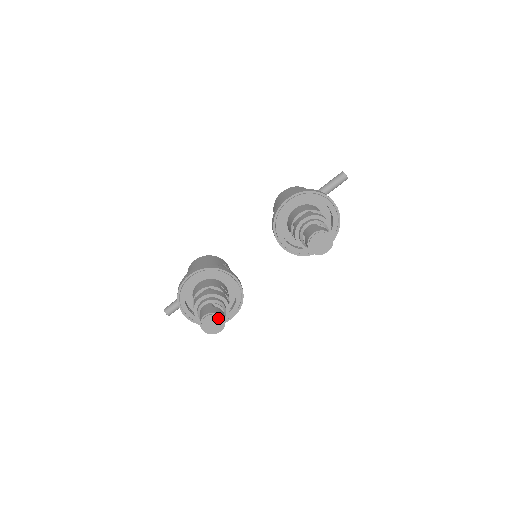
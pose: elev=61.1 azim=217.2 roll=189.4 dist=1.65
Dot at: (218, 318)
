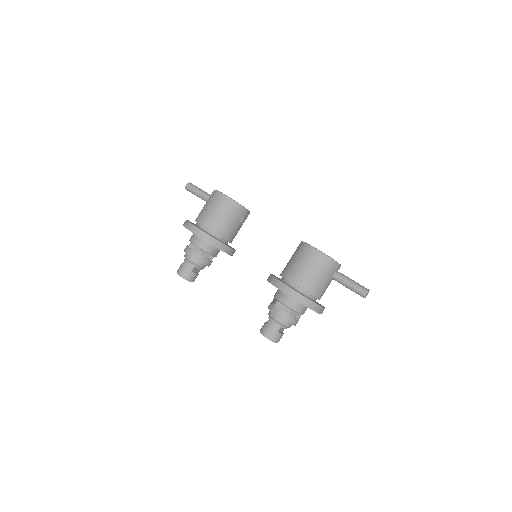
Dot at: (189, 281)
